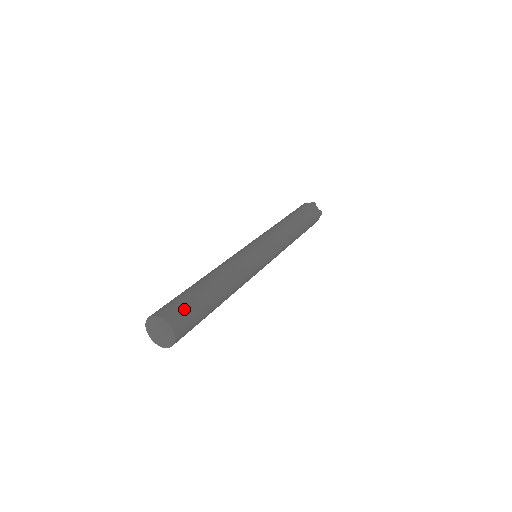
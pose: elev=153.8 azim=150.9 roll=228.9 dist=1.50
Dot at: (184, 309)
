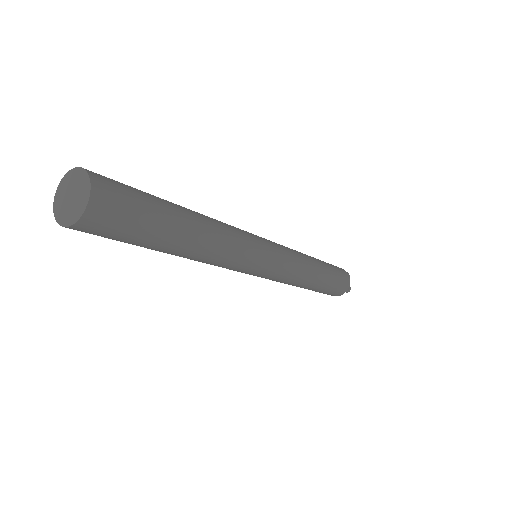
Dot at: occluded
